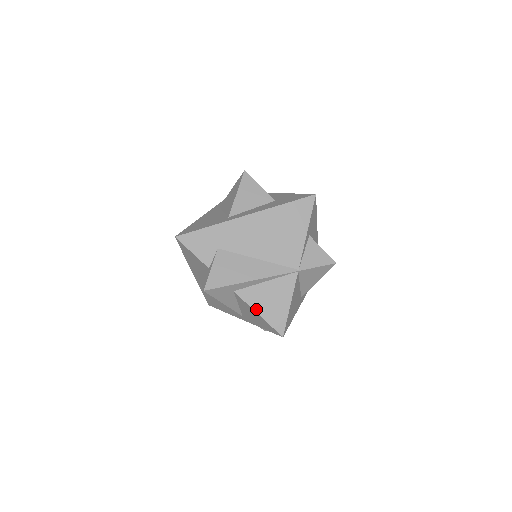
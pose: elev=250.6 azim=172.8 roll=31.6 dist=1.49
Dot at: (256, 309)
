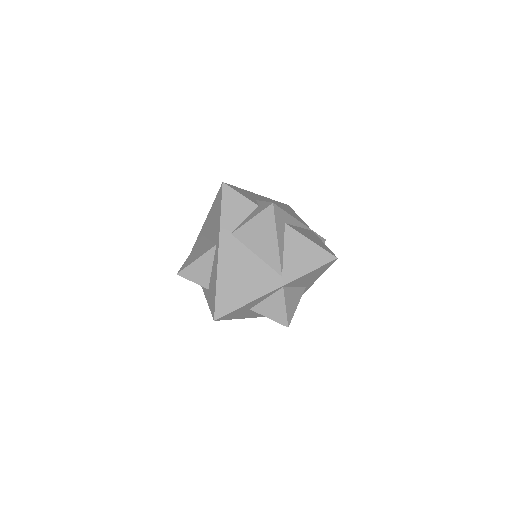
Dot at: (307, 237)
